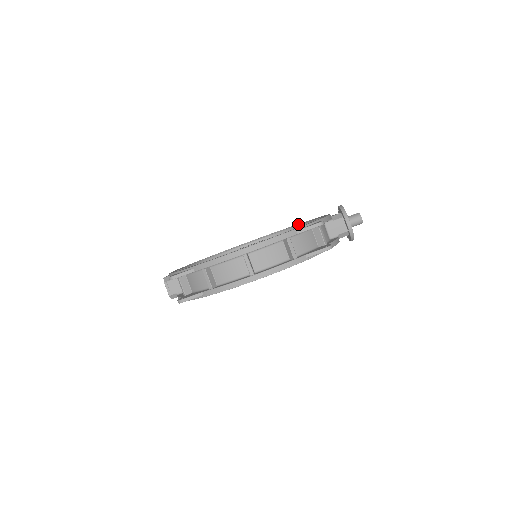
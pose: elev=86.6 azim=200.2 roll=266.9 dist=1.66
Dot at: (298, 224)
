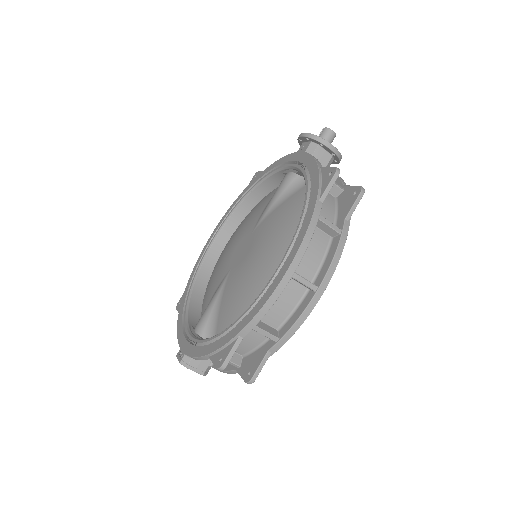
Dot at: (254, 185)
